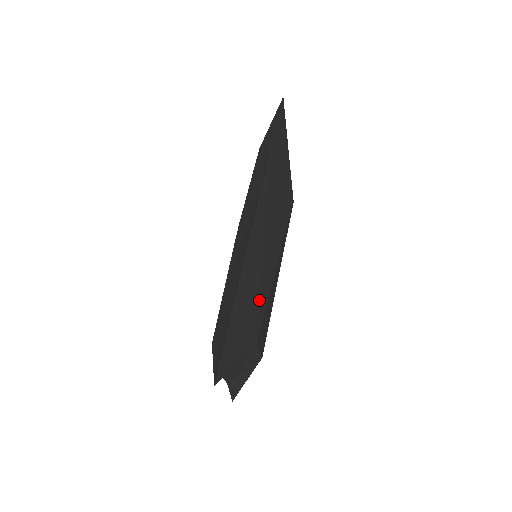
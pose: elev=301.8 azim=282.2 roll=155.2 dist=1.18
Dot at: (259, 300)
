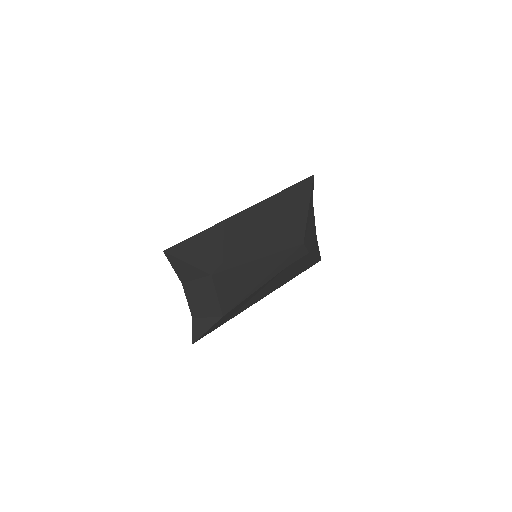
Dot at: (228, 254)
